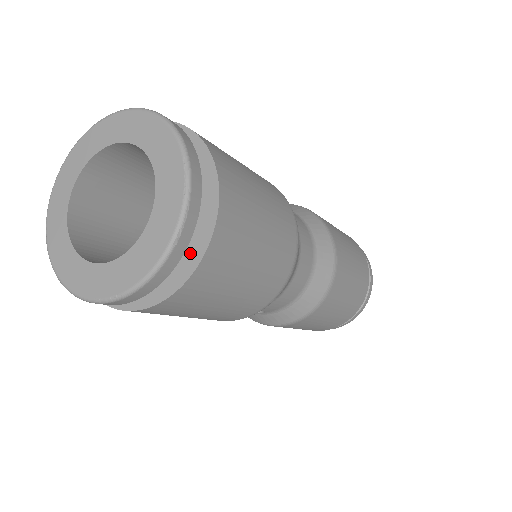
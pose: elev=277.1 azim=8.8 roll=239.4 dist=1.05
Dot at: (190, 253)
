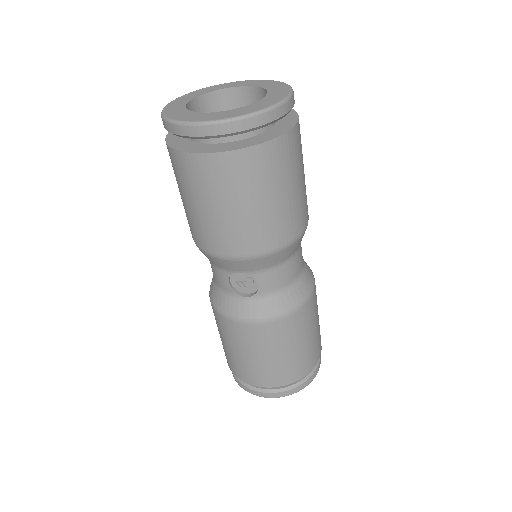
Dot at: (275, 132)
